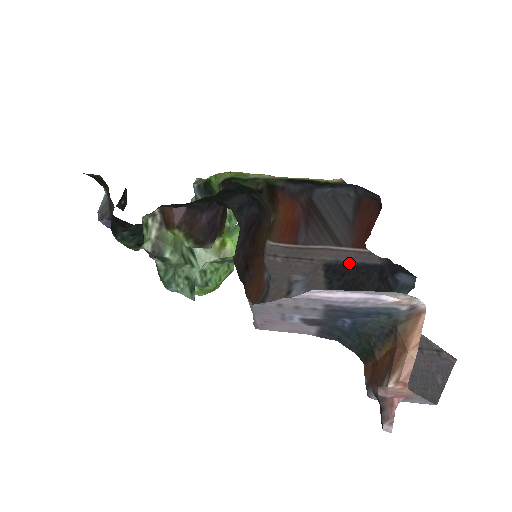
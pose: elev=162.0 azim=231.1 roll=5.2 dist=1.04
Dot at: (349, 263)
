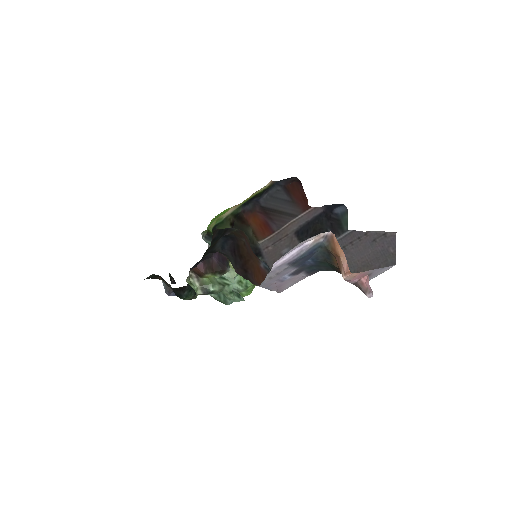
Dot at: (307, 223)
